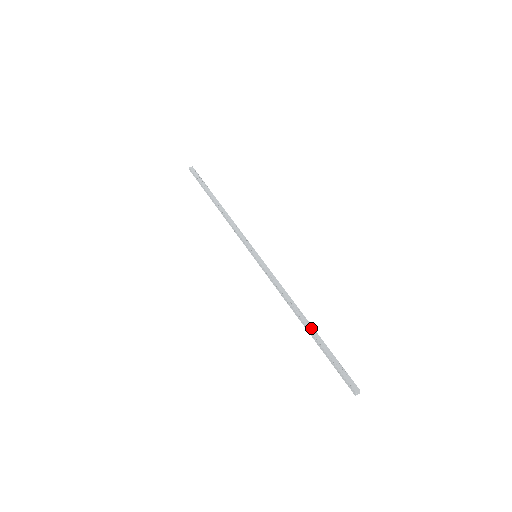
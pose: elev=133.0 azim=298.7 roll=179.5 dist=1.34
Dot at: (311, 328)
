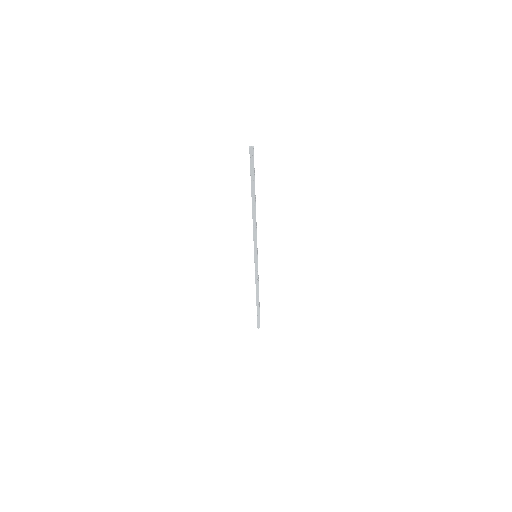
Dot at: (254, 196)
